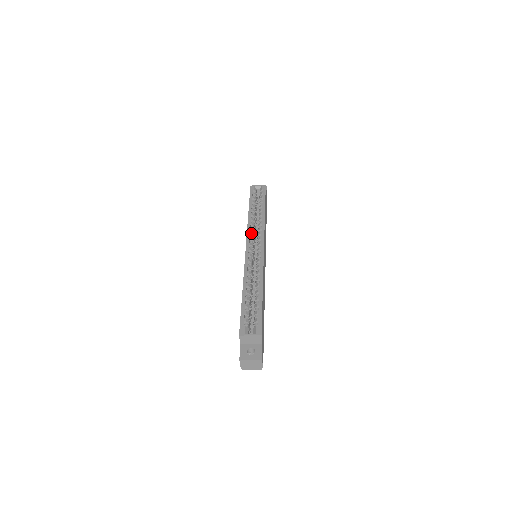
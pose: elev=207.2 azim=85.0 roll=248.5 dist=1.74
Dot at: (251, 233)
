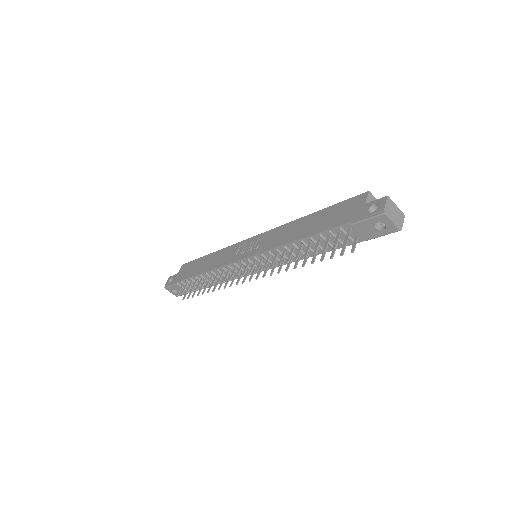
Dot at: occluded
